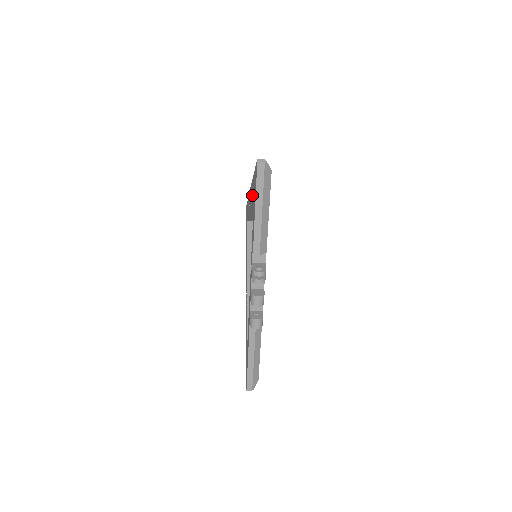
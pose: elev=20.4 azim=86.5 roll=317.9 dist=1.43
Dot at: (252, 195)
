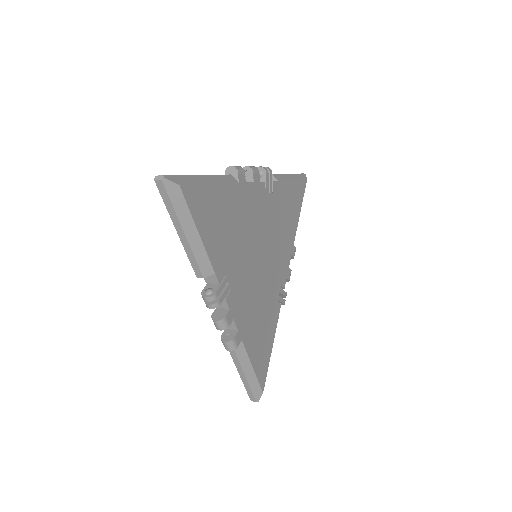
Dot at: occluded
